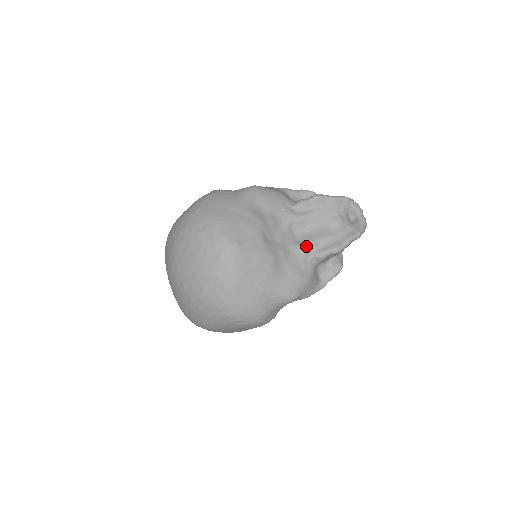
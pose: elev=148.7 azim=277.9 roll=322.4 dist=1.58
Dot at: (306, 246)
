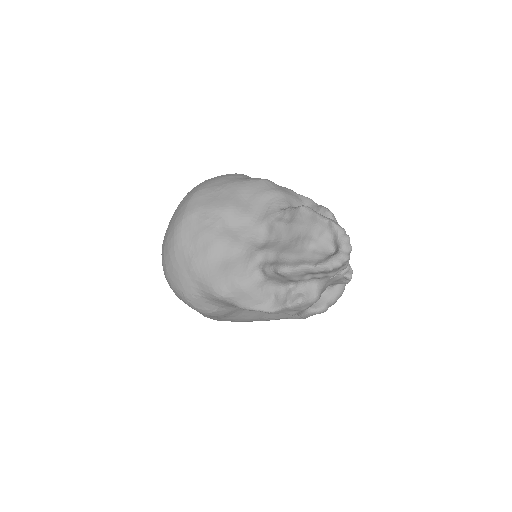
Dot at: (260, 252)
